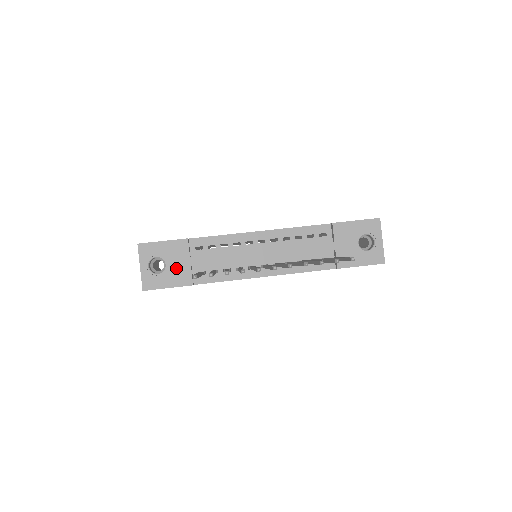
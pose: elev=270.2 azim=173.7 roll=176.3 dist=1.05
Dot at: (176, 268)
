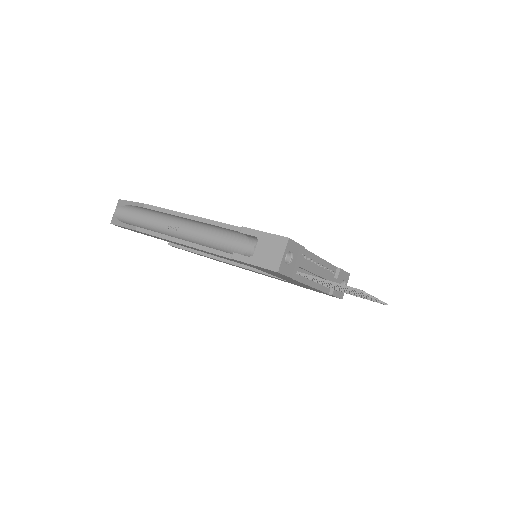
Dot at: (294, 264)
